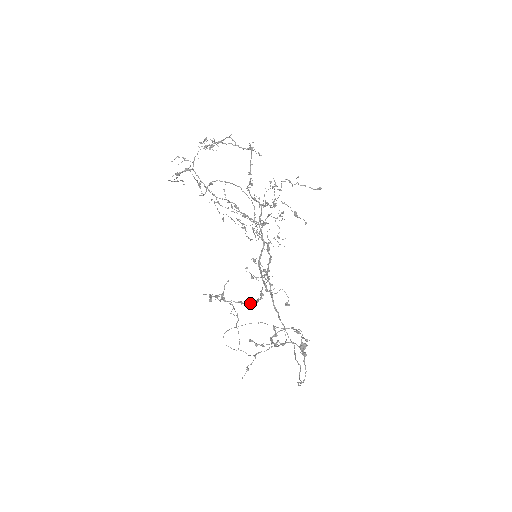
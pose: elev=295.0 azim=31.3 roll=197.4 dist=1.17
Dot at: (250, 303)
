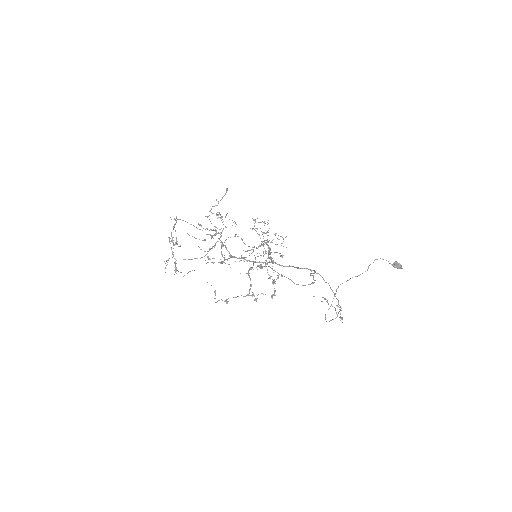
Dot at: (250, 280)
